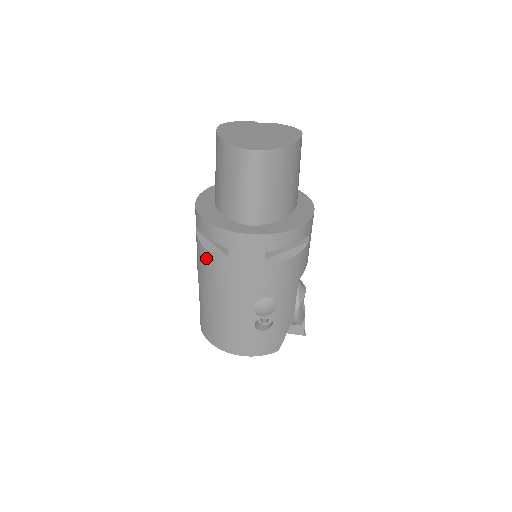
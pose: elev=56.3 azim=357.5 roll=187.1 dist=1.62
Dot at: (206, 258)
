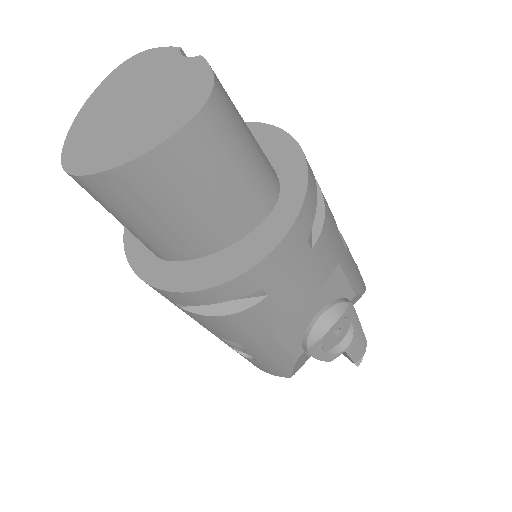
Dot at: occluded
